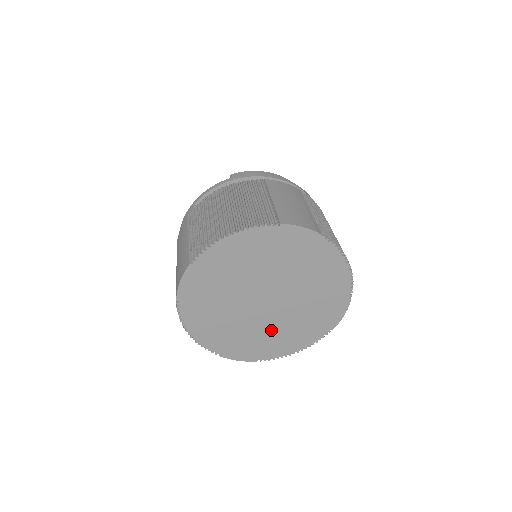
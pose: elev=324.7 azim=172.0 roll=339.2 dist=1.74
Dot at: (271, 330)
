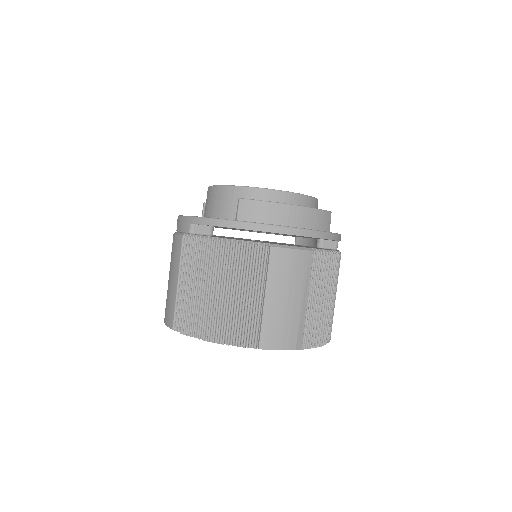
Dot at: occluded
